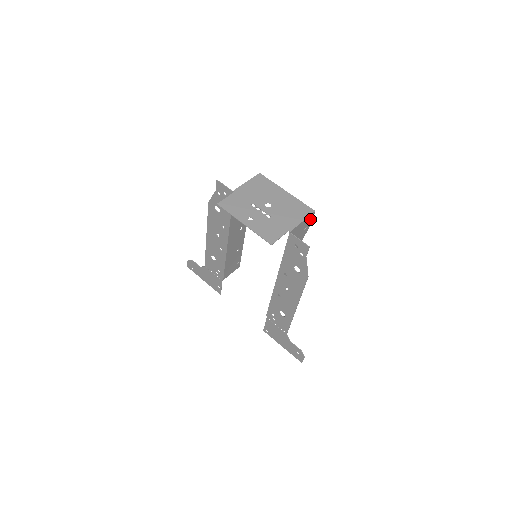
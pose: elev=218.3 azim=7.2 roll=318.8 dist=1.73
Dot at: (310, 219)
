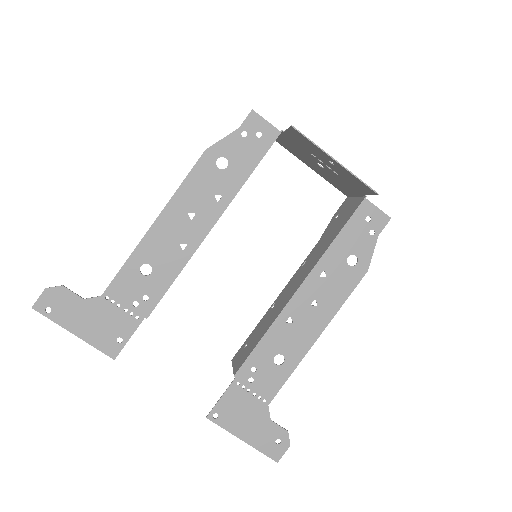
Dot at: (343, 205)
